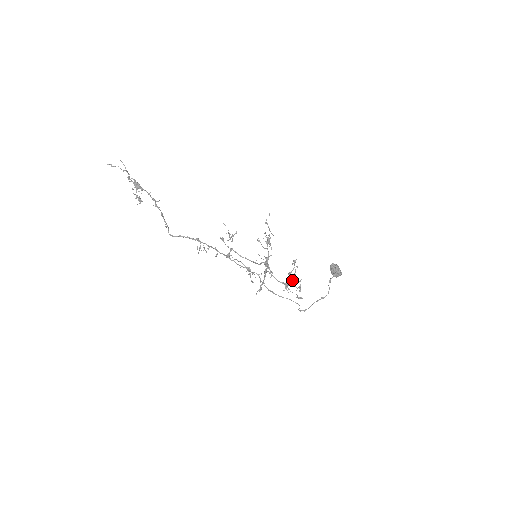
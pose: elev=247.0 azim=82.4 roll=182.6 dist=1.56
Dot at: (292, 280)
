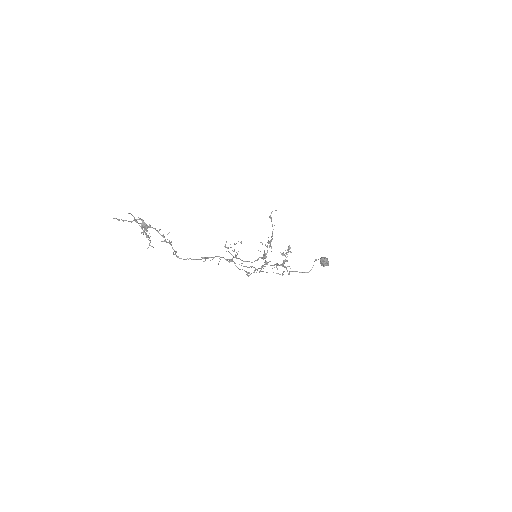
Dot at: (283, 262)
